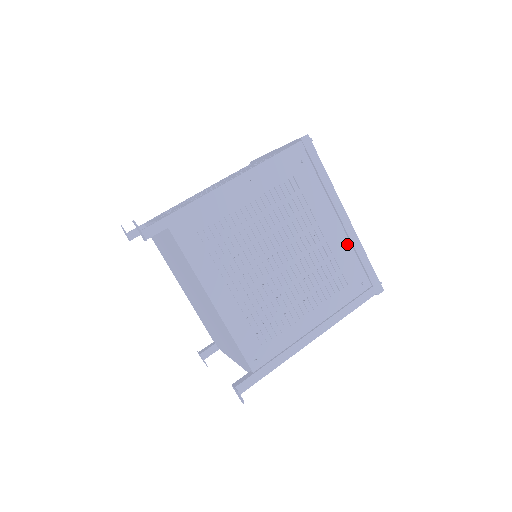
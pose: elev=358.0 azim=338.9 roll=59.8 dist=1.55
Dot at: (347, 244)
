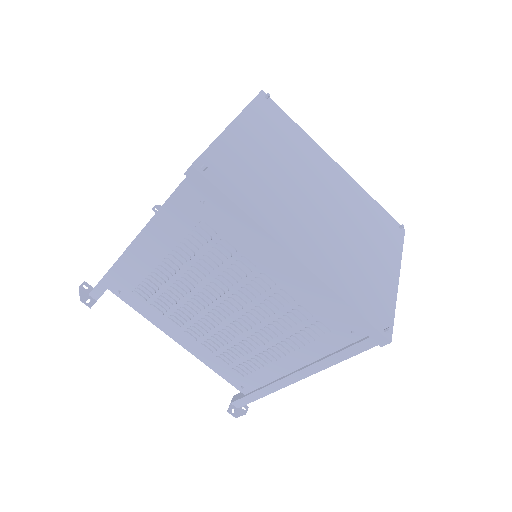
Dot at: (313, 290)
